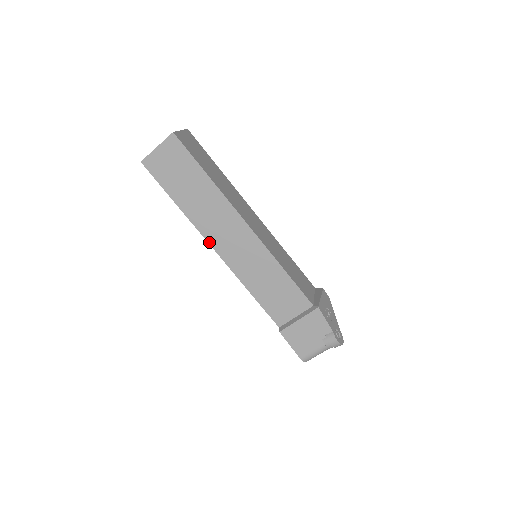
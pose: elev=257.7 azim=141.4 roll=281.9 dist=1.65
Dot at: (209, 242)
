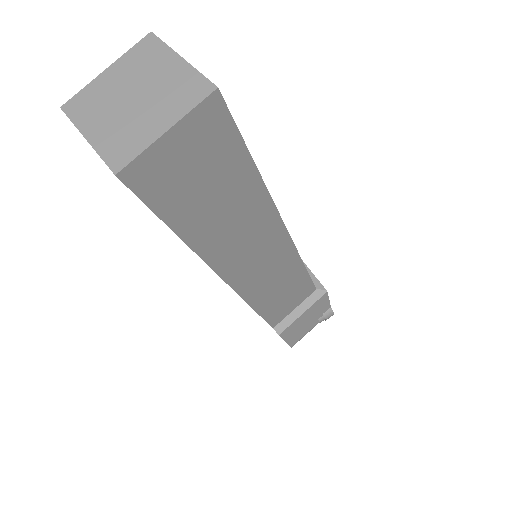
Dot at: (223, 277)
